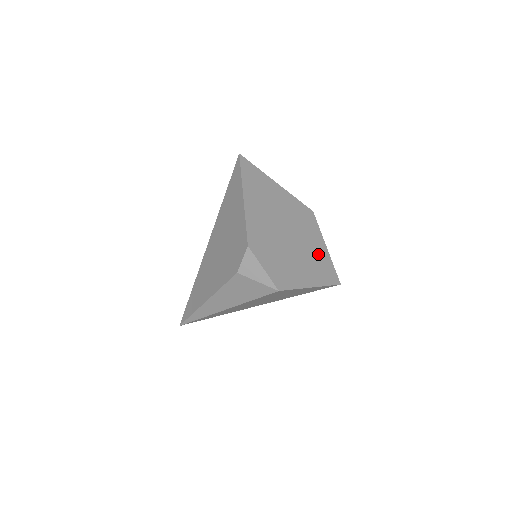
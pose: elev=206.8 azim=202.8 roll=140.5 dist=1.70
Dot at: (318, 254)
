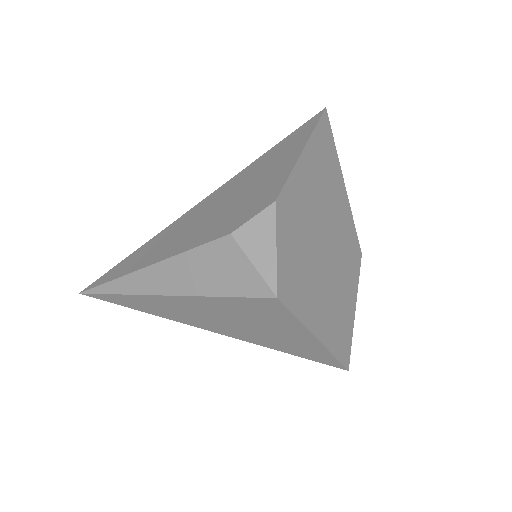
Dot at: (344, 306)
